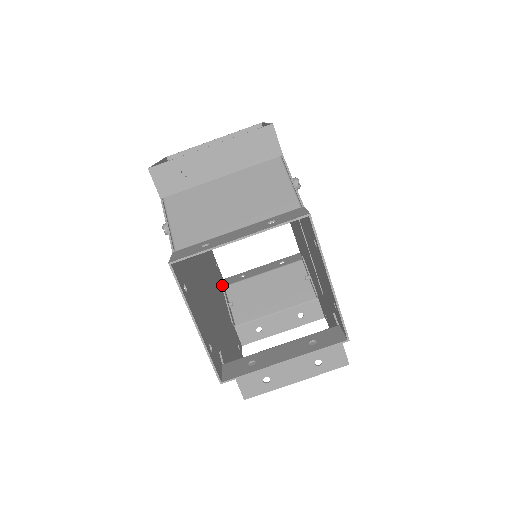
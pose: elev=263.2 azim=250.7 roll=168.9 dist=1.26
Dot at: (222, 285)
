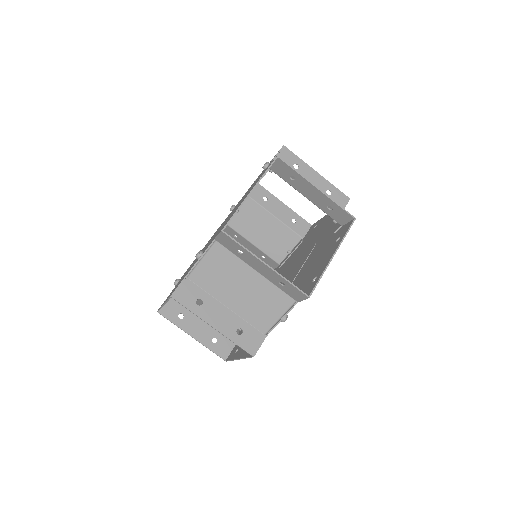
Dot at: occluded
